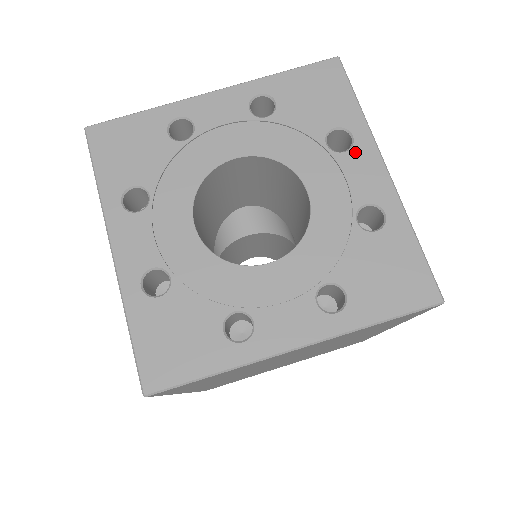
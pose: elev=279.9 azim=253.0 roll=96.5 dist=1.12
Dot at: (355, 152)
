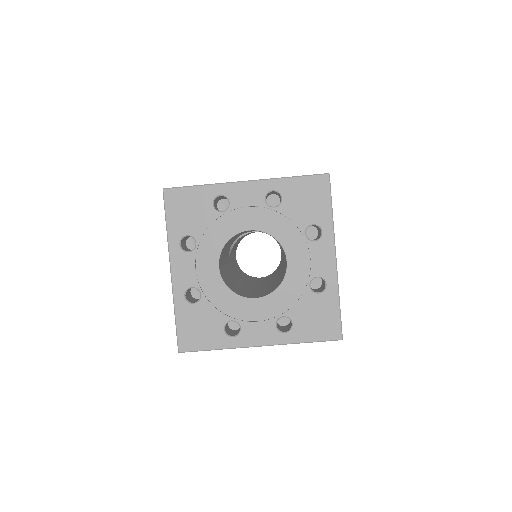
Dot at: (321, 243)
